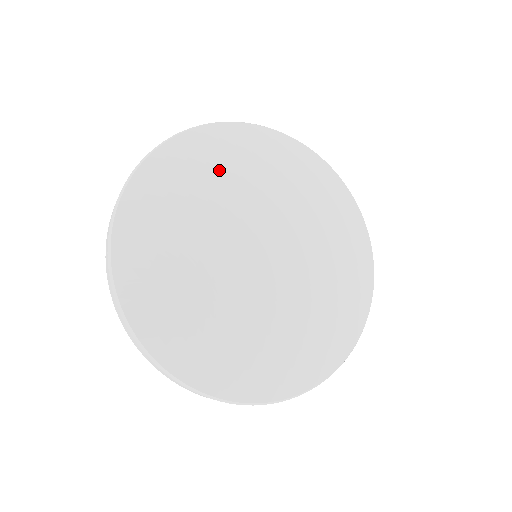
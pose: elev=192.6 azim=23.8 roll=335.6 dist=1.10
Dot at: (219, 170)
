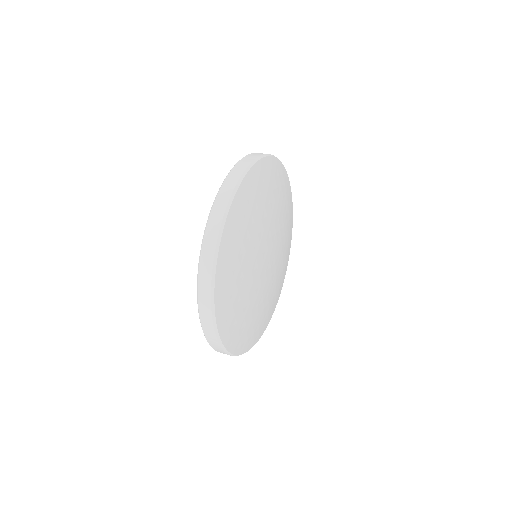
Dot at: (240, 269)
